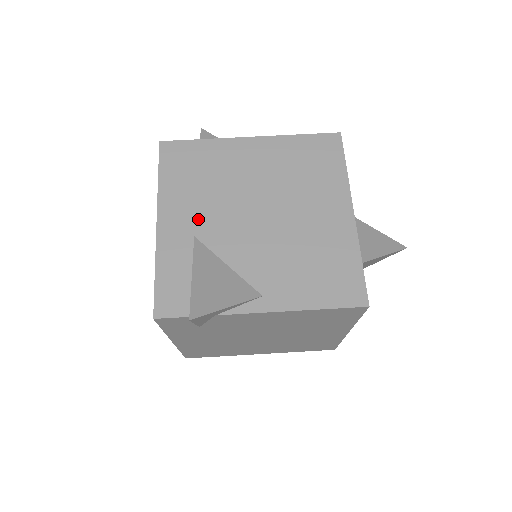
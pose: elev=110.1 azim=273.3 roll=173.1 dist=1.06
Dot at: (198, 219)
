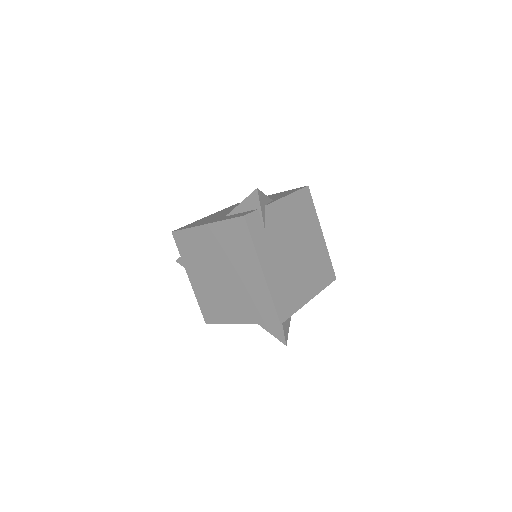
Dot at: (220, 217)
